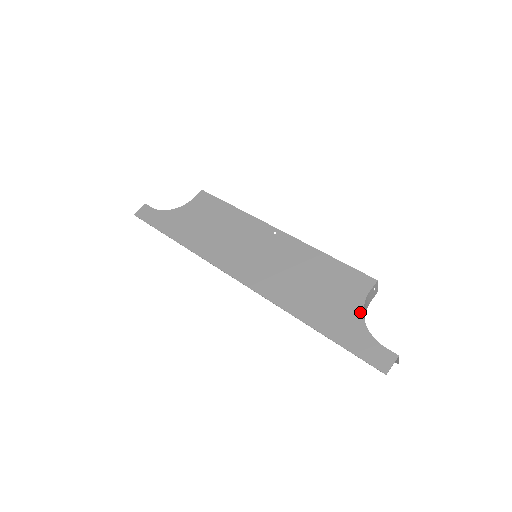
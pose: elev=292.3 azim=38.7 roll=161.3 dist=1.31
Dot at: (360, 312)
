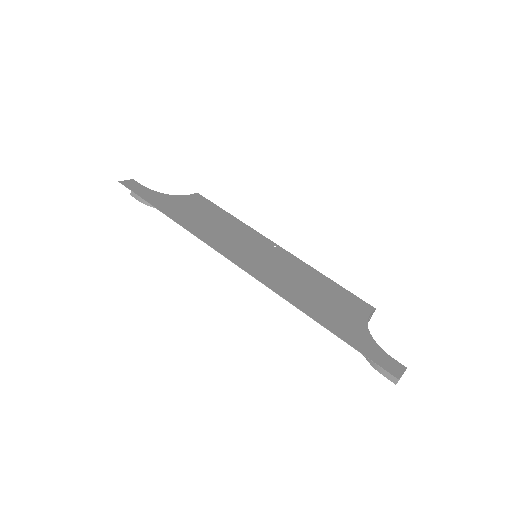
Dot at: (365, 326)
